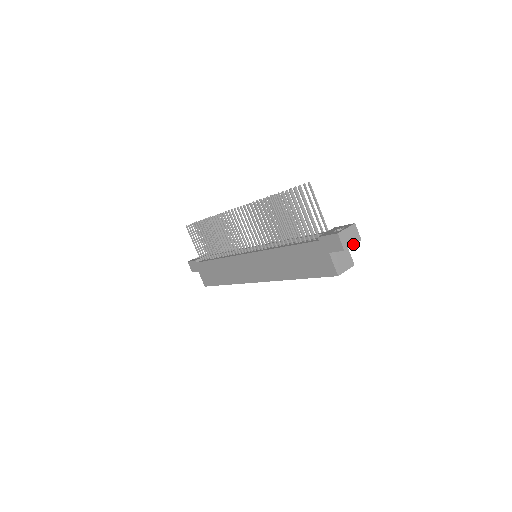
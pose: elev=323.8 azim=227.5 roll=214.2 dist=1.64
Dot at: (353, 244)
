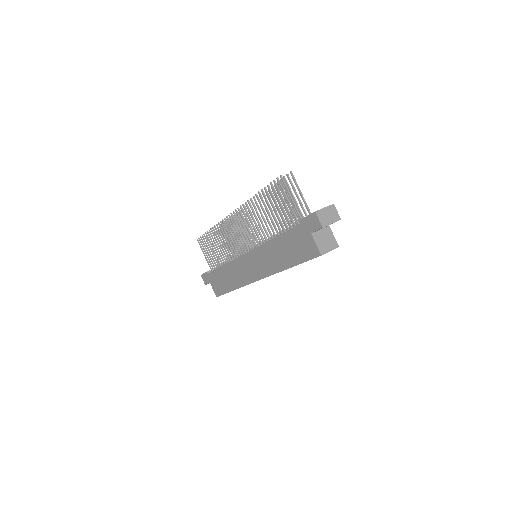
Dot at: (332, 222)
